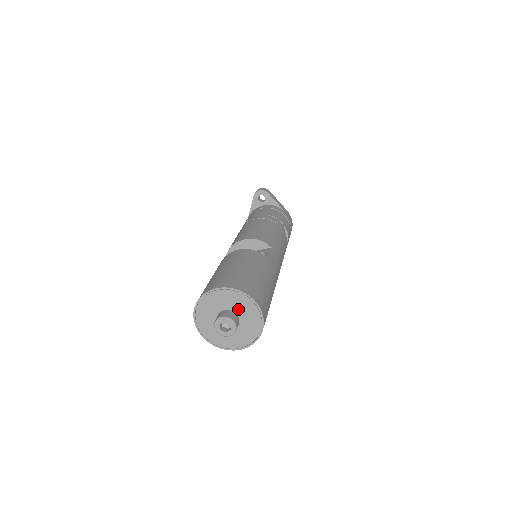
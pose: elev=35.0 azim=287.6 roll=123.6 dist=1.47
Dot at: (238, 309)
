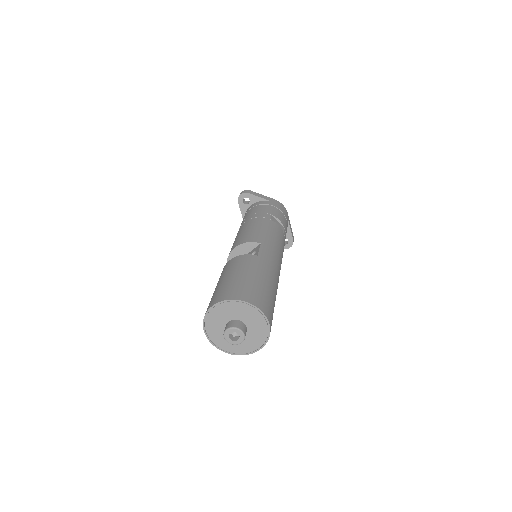
Dot at: (238, 316)
